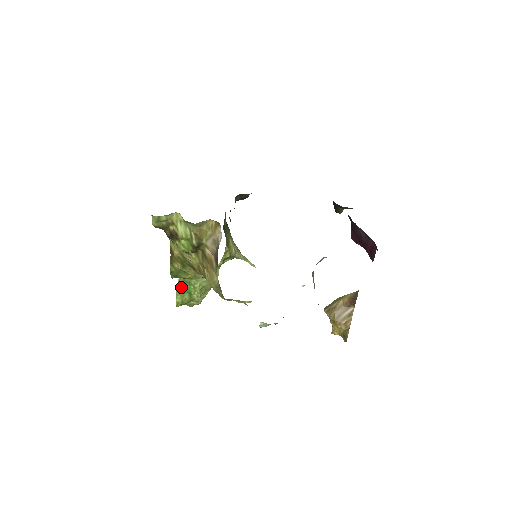
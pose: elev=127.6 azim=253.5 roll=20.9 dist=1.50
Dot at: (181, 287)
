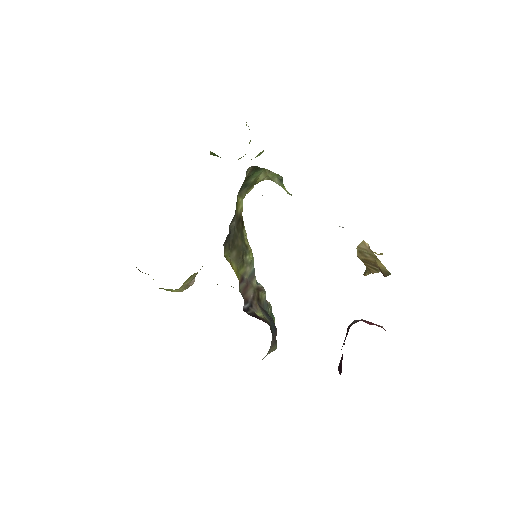
Dot at: (214, 154)
